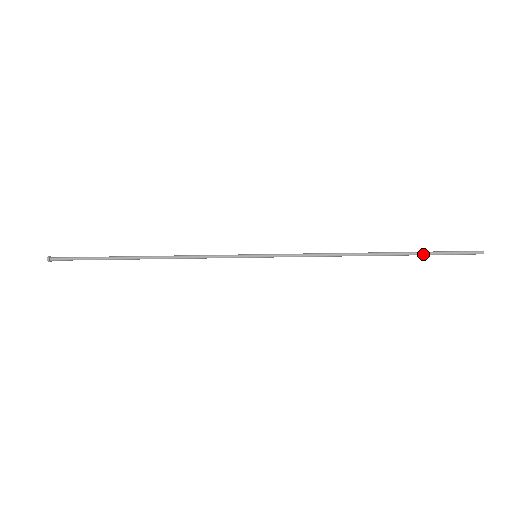
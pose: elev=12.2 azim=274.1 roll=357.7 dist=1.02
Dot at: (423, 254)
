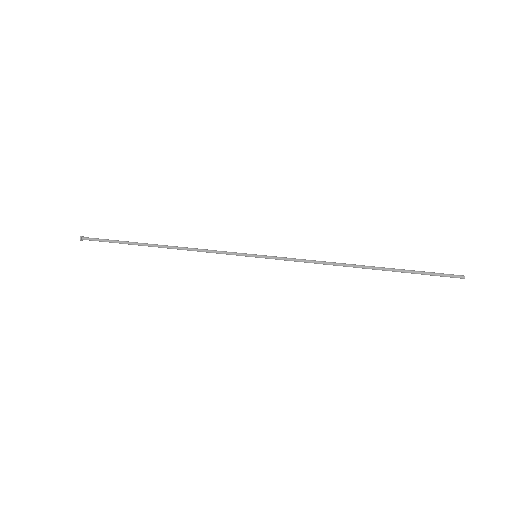
Dot at: (407, 272)
